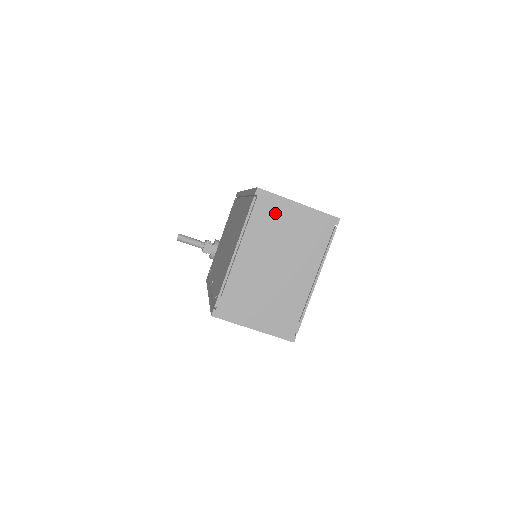
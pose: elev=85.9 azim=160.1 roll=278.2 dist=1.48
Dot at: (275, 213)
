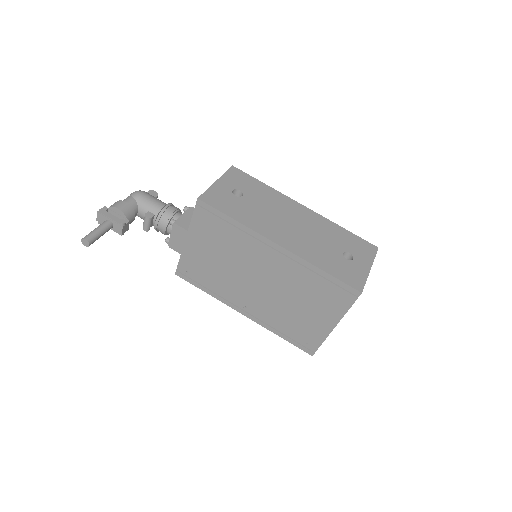
Dot at: occluded
